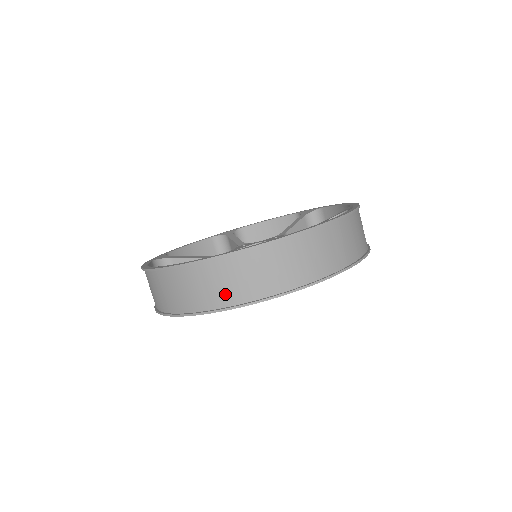
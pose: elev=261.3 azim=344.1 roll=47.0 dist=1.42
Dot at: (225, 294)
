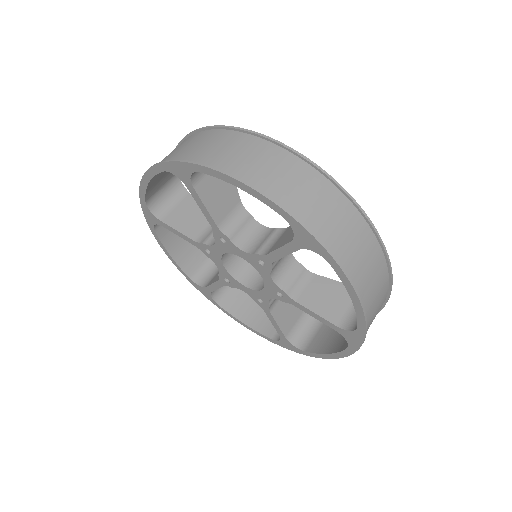
Dot at: occluded
